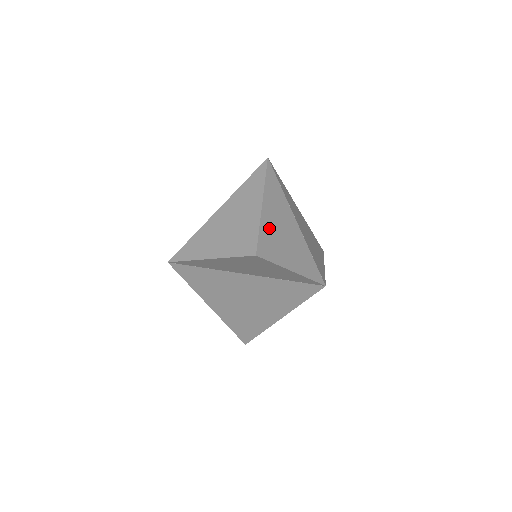
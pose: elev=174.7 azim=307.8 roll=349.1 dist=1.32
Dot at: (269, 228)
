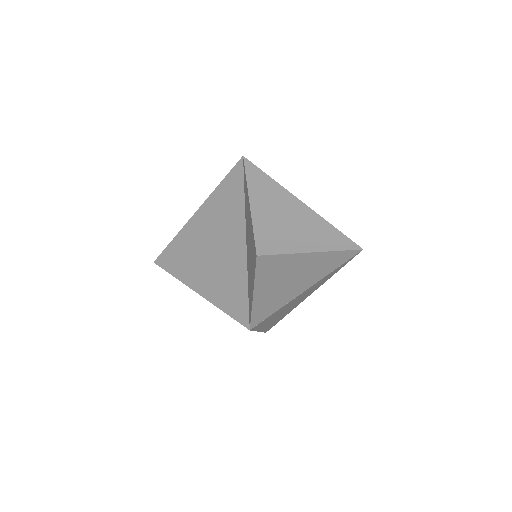
Dot at: occluded
